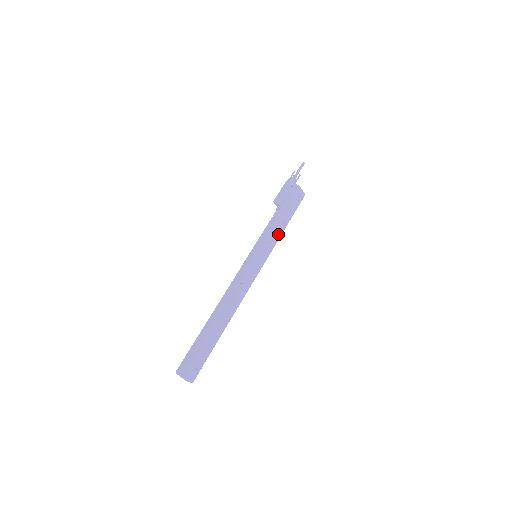
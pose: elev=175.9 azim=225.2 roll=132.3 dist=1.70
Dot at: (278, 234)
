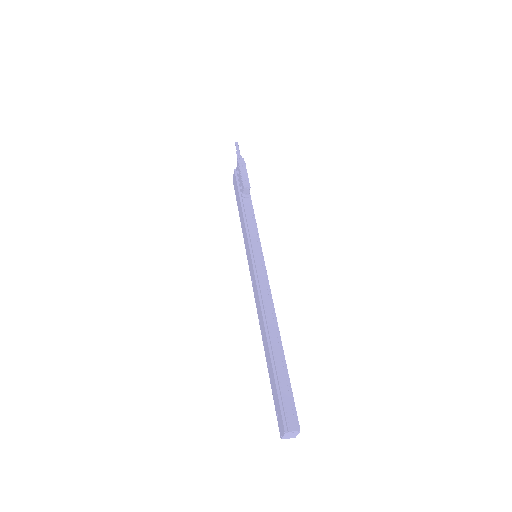
Dot at: occluded
